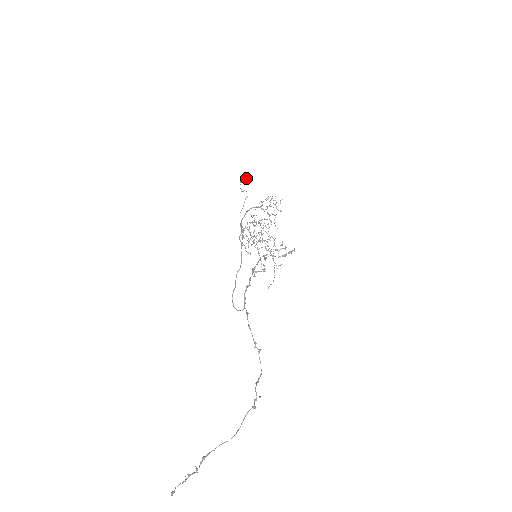
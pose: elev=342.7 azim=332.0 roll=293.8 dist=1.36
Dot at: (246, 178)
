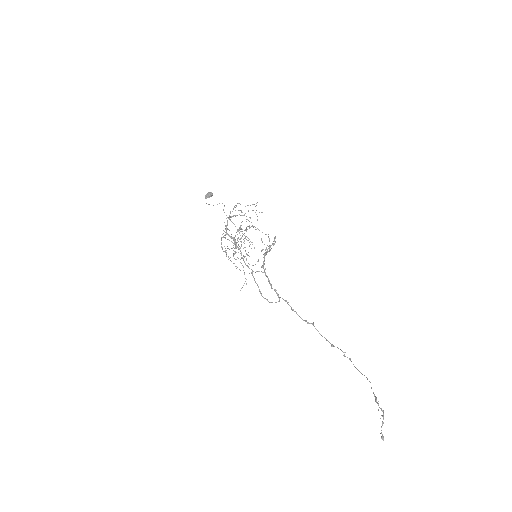
Dot at: (212, 193)
